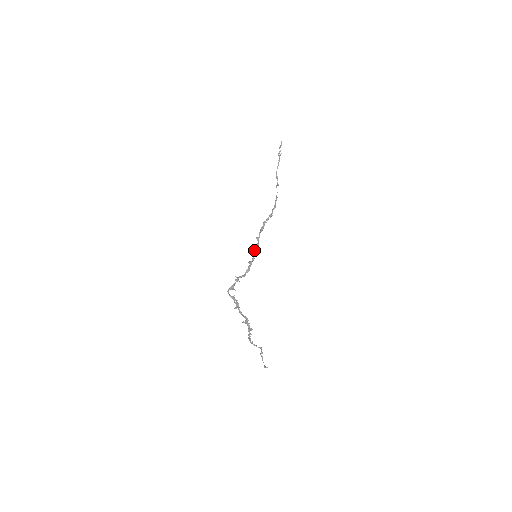
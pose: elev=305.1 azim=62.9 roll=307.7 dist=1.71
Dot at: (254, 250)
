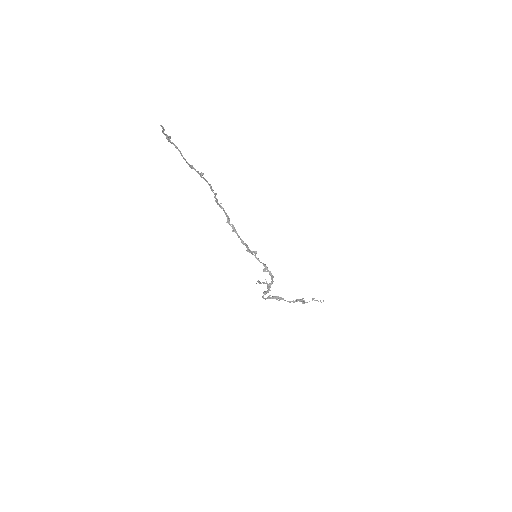
Dot at: (255, 257)
